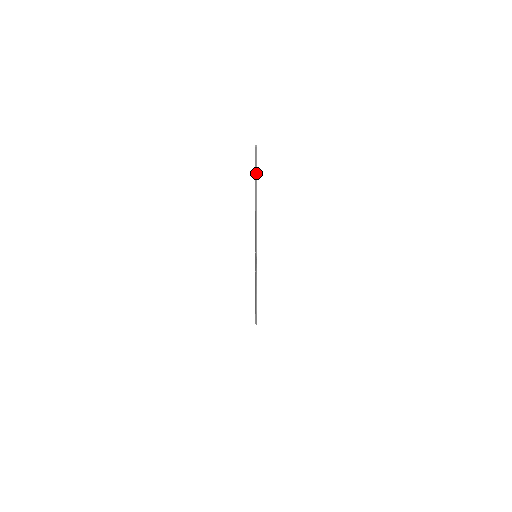
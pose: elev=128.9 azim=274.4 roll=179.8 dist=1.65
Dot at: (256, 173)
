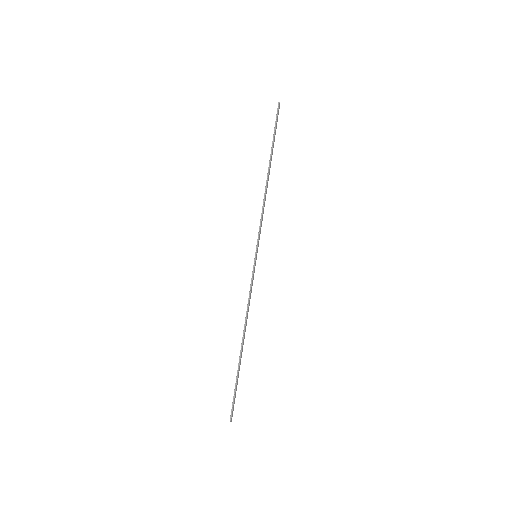
Dot at: (275, 131)
